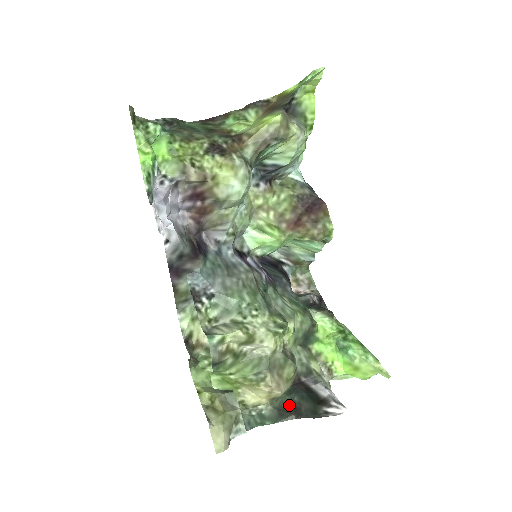
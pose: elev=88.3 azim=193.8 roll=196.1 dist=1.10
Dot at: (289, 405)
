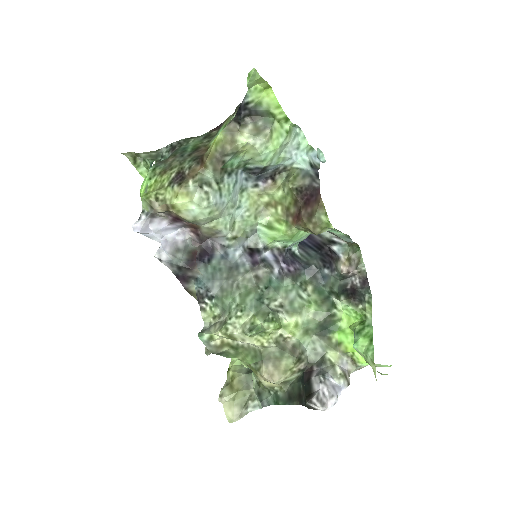
Dot at: (297, 391)
